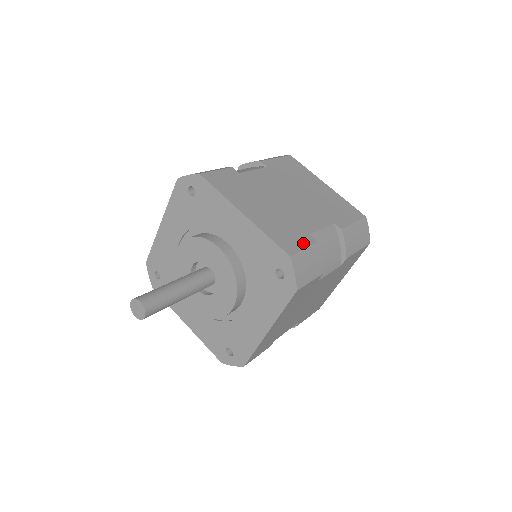
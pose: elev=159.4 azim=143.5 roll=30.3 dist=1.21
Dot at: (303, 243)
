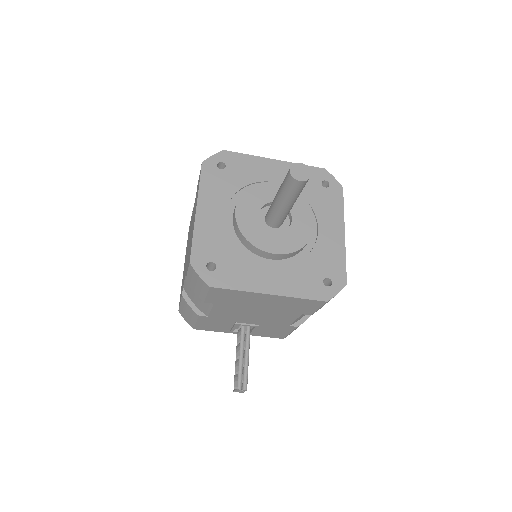
Dot at: occluded
